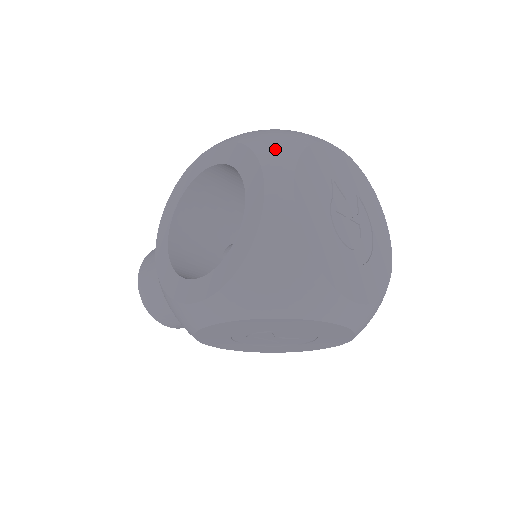
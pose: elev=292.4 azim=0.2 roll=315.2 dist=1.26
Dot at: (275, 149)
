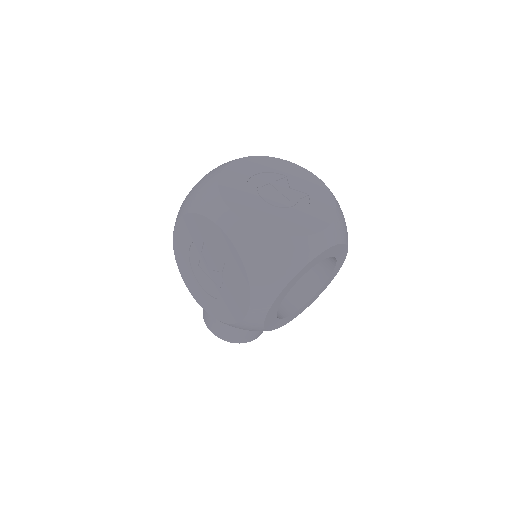
Dot at: occluded
